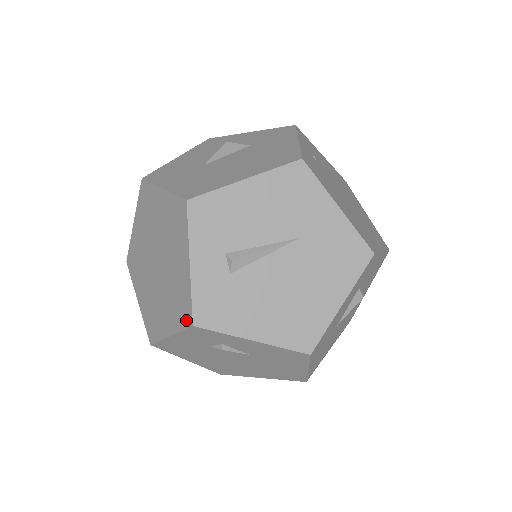
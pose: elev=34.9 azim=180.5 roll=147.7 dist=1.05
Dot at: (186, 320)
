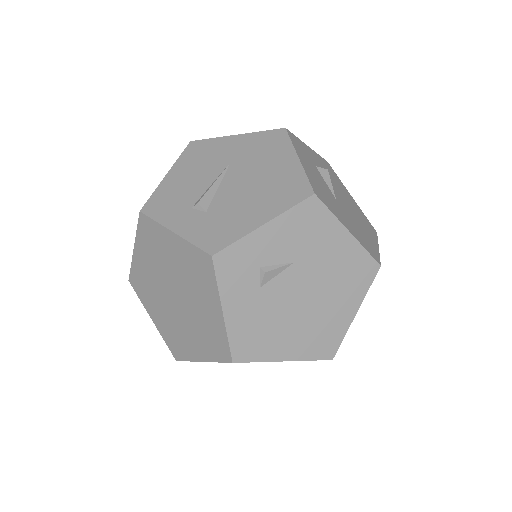
Dot at: (208, 266)
